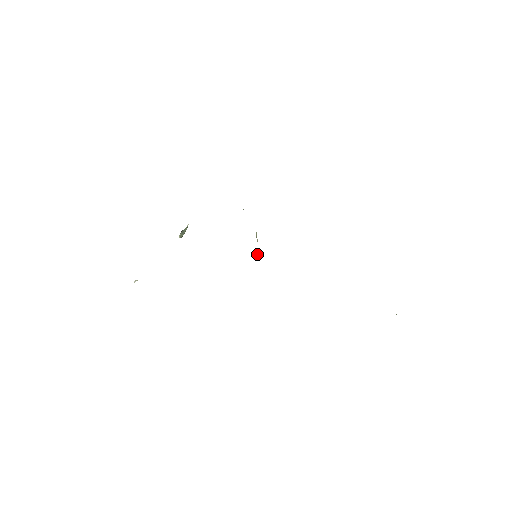
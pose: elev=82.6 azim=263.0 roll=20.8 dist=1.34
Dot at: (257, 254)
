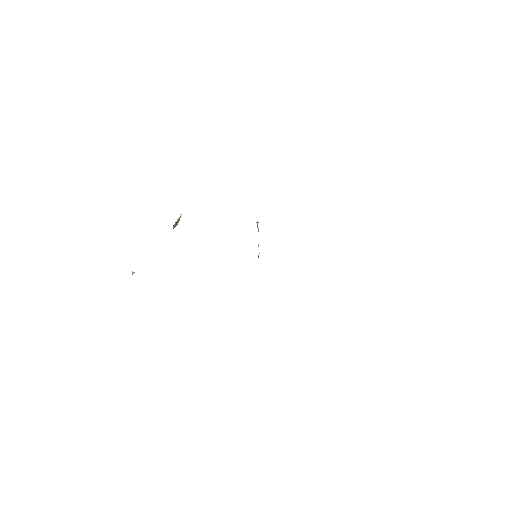
Dot at: (258, 245)
